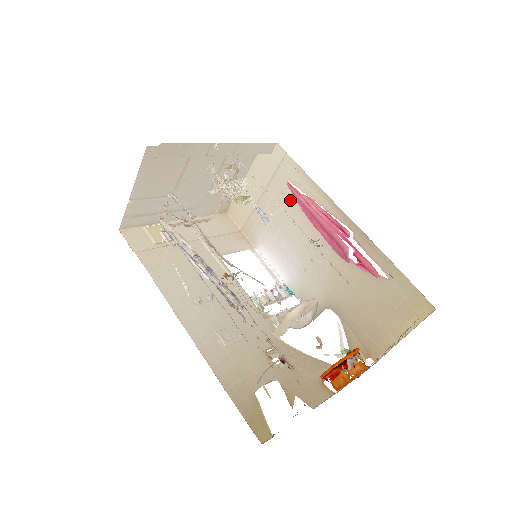
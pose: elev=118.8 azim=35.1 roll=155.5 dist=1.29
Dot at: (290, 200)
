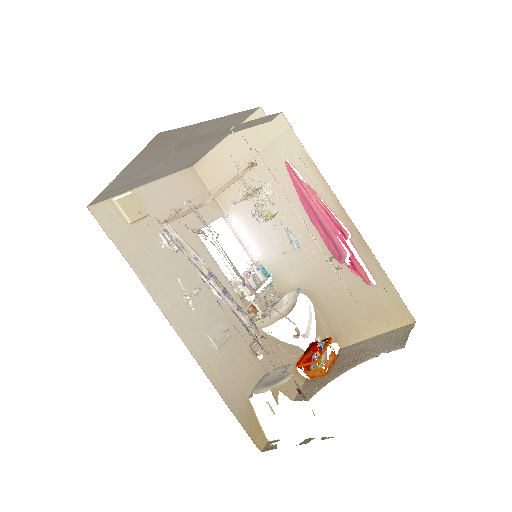
Dot at: (284, 180)
